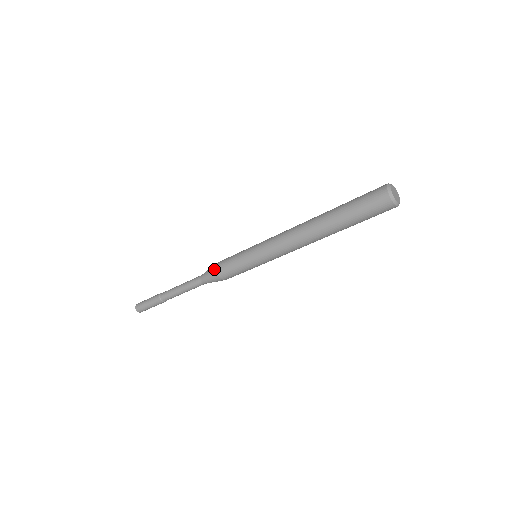
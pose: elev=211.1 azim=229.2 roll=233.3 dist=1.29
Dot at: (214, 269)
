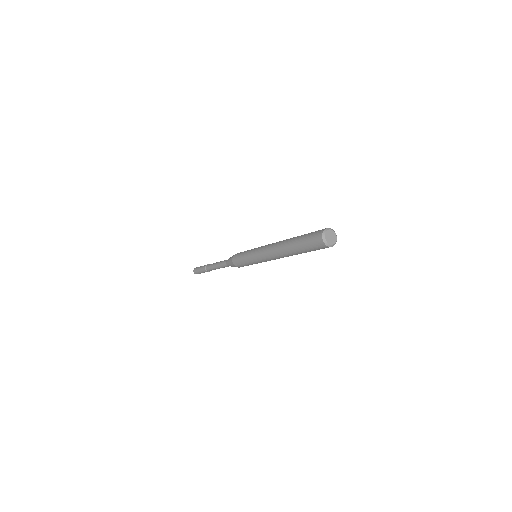
Dot at: occluded
